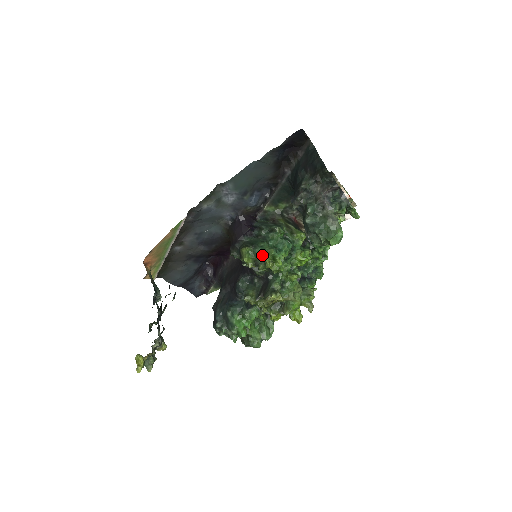
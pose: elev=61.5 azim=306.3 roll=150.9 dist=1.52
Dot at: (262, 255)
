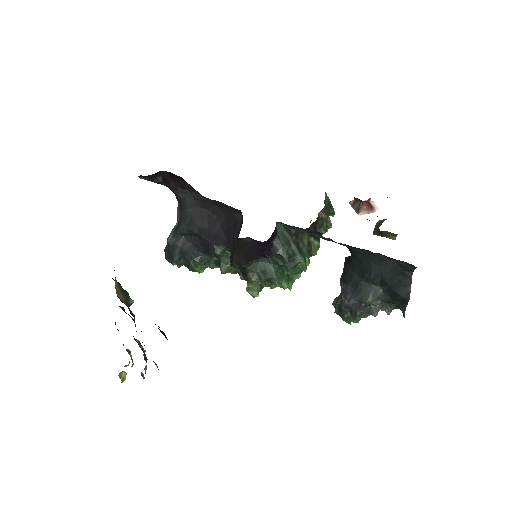
Dot at: (271, 284)
